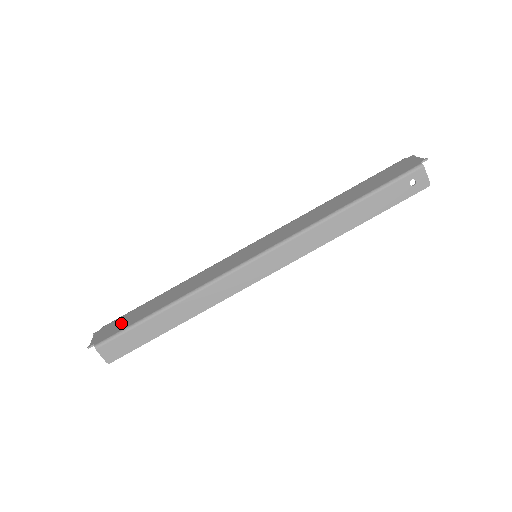
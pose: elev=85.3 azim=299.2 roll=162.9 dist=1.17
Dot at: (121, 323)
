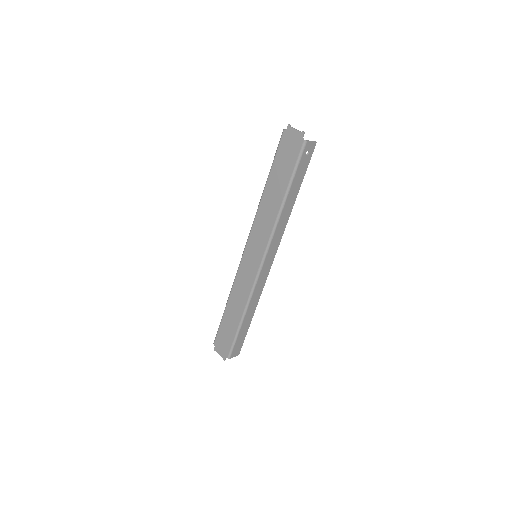
Dot at: (225, 338)
